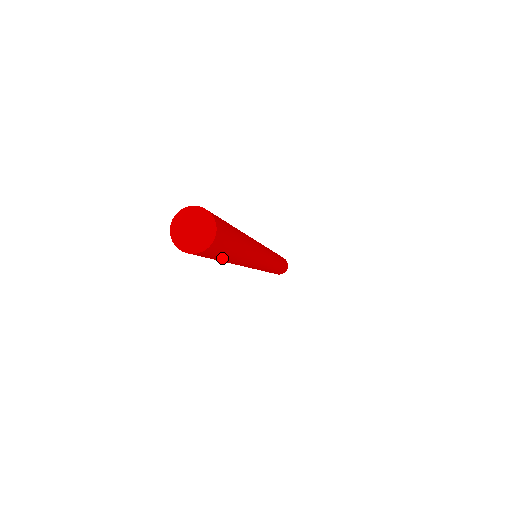
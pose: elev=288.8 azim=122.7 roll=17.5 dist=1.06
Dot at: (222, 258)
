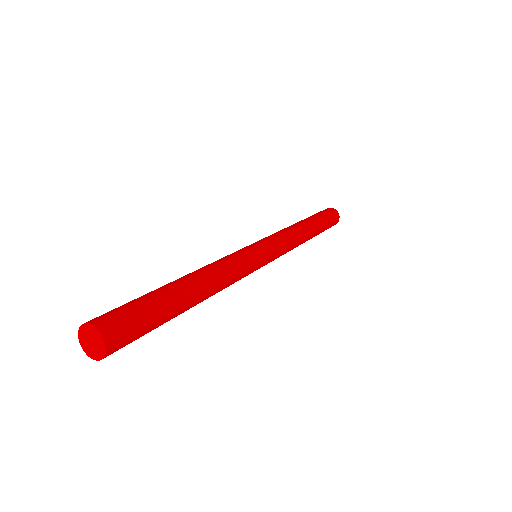
Dot at: occluded
